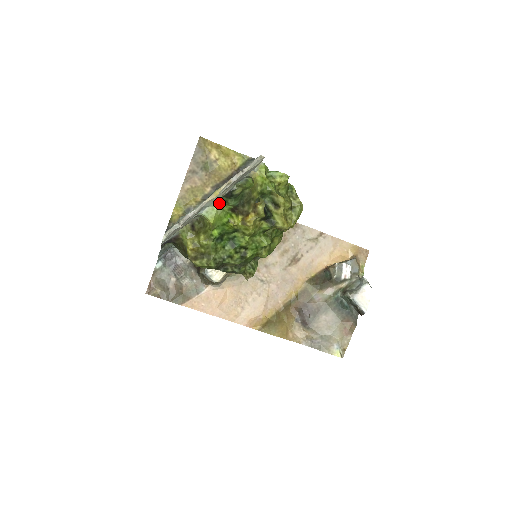
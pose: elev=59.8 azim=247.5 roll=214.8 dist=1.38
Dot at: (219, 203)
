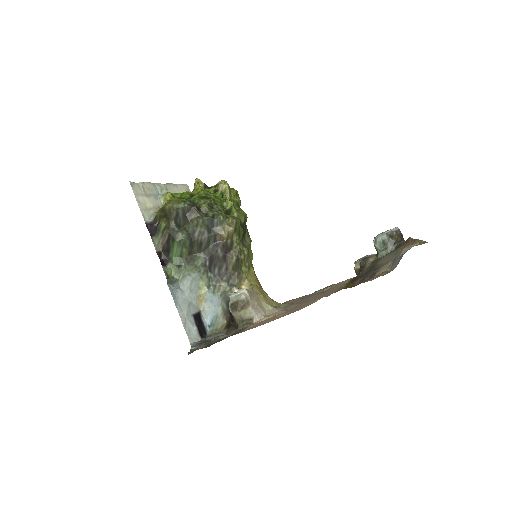
Dot at: occluded
